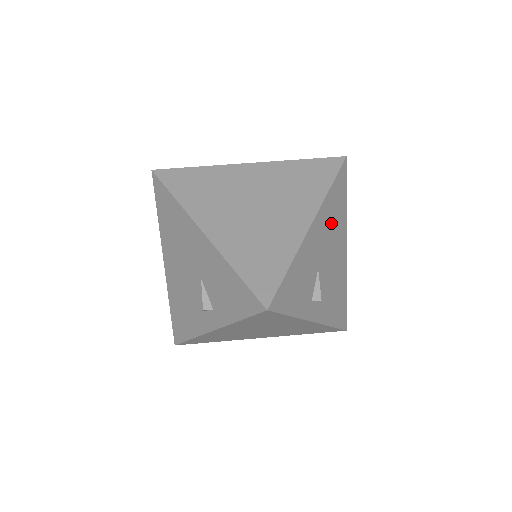
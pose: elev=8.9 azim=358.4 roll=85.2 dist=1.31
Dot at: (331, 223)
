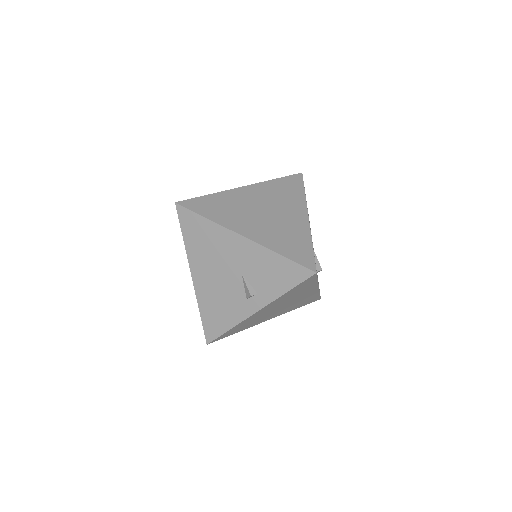
Dot at: occluded
